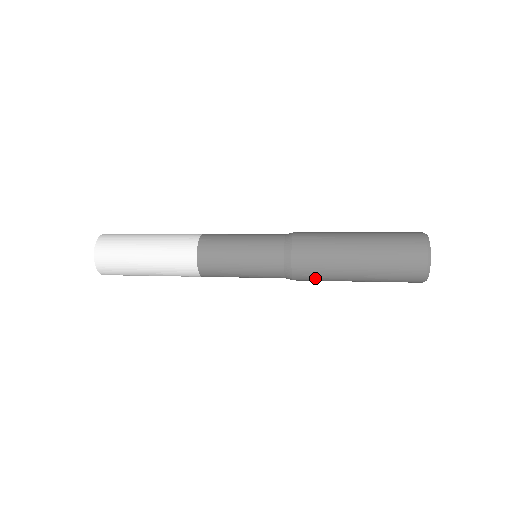
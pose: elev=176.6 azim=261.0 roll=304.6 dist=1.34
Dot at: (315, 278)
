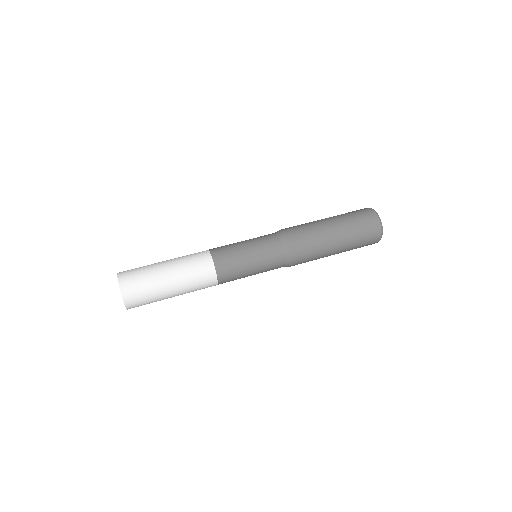
Dot at: (305, 262)
